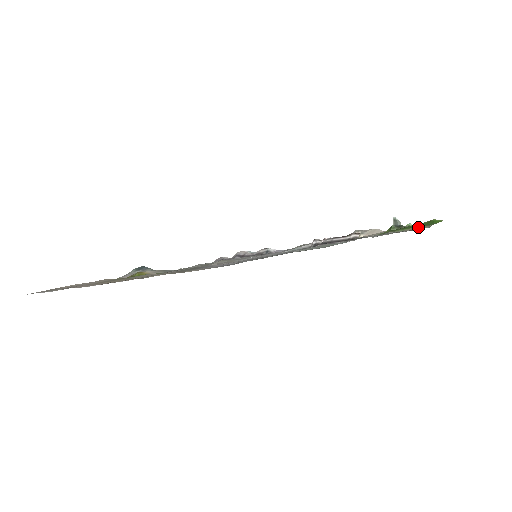
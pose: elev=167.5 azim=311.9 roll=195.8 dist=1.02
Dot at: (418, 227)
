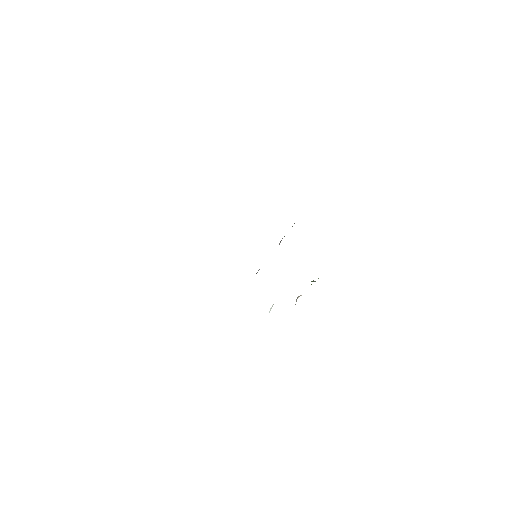
Dot at: occluded
